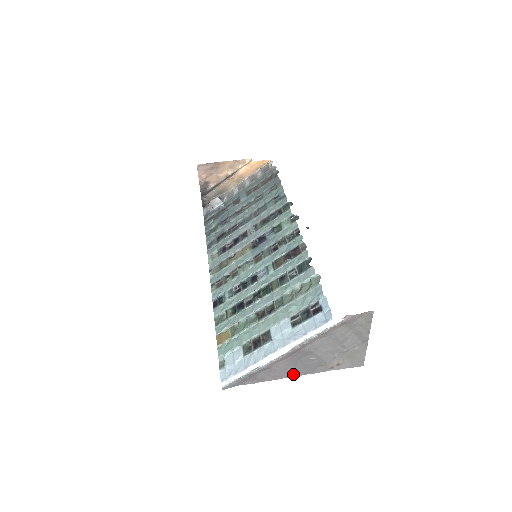
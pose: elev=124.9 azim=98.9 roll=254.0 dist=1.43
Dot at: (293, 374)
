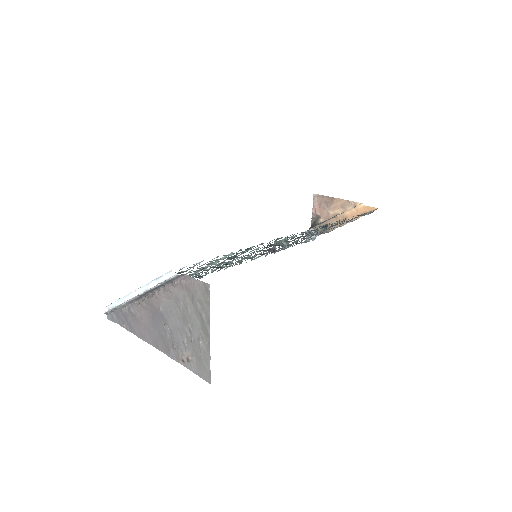
Dot at: (154, 343)
